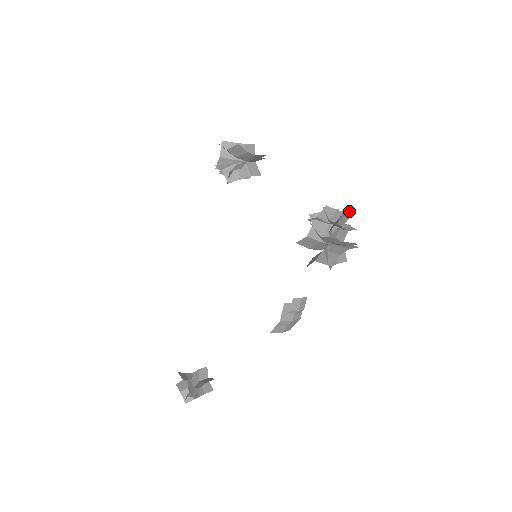
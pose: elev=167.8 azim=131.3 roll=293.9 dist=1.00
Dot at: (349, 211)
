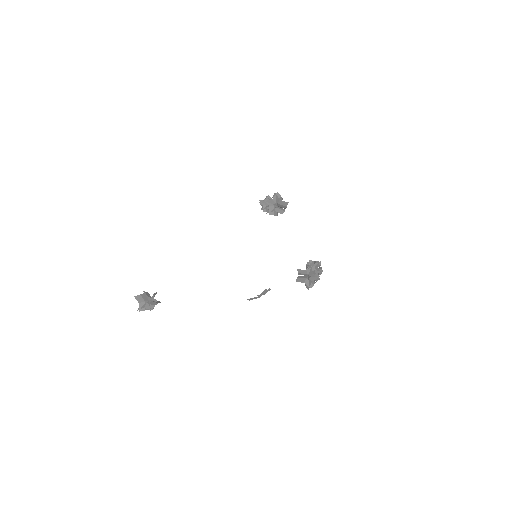
Dot at: occluded
